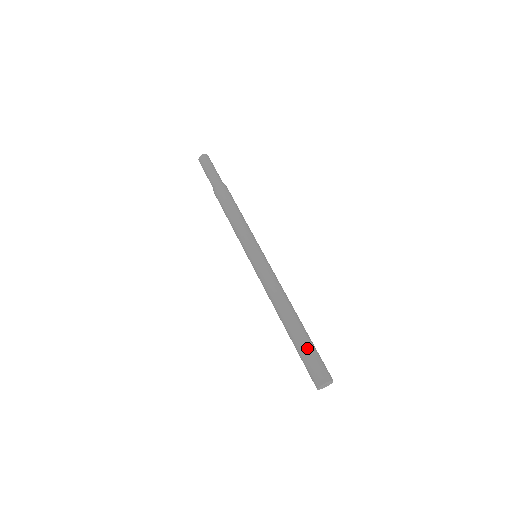
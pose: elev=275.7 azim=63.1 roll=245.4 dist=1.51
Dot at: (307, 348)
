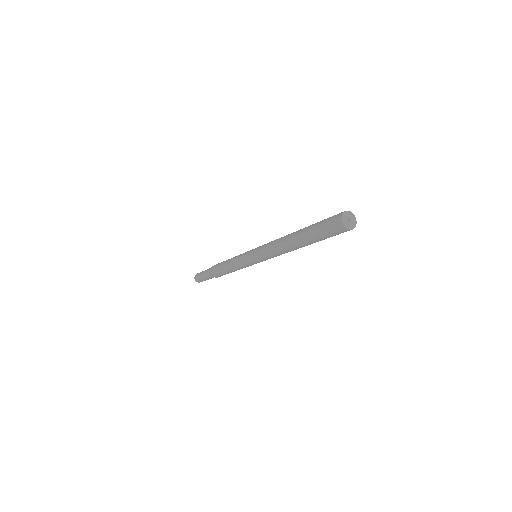
Dot at: (317, 223)
